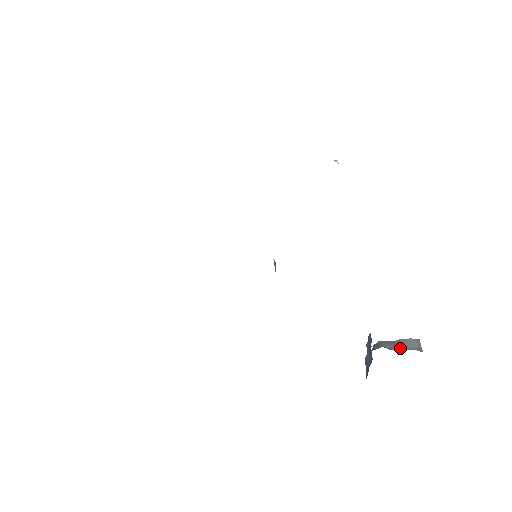
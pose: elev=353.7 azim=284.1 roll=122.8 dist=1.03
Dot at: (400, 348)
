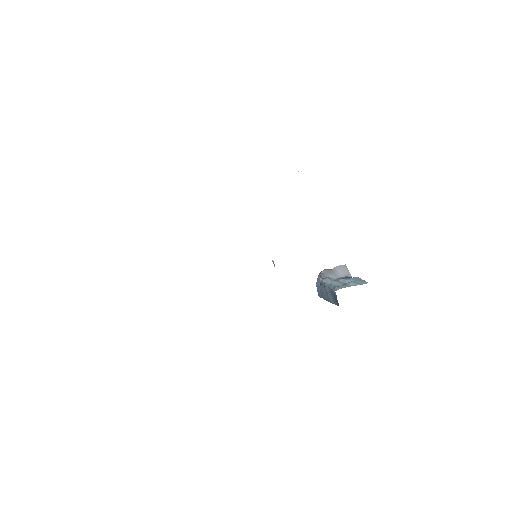
Dot at: (338, 276)
